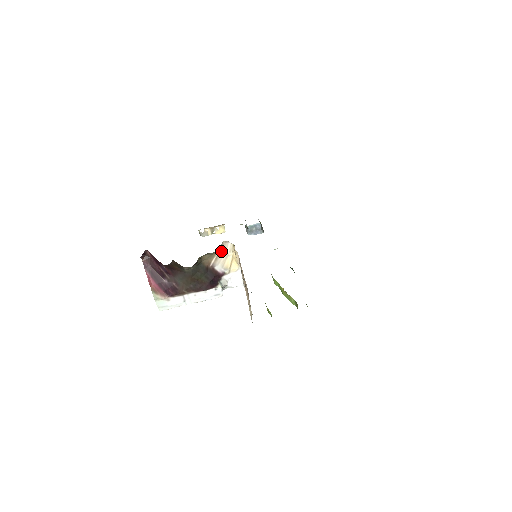
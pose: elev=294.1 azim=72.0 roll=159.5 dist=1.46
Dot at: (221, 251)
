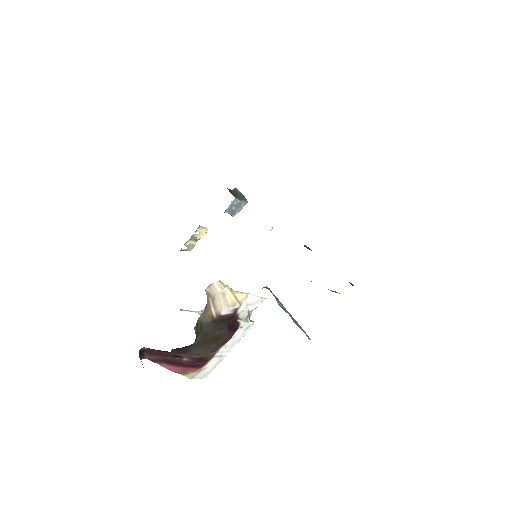
Dot at: (212, 298)
